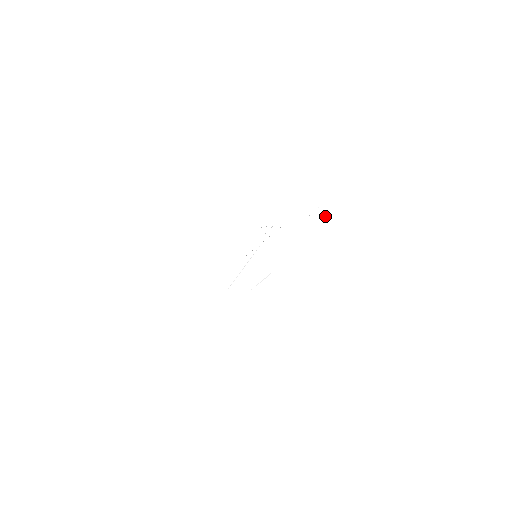
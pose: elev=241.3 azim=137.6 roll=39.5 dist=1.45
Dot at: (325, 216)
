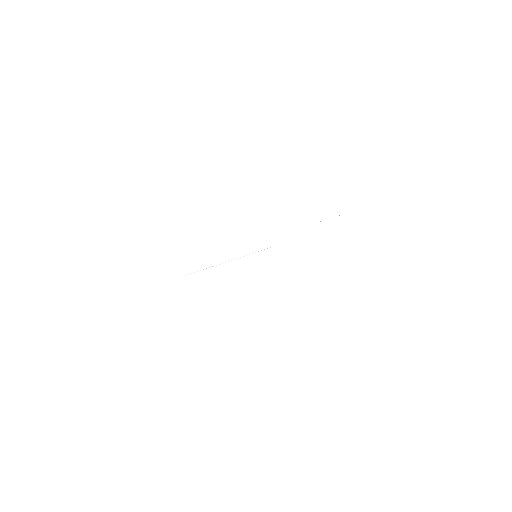
Dot at: occluded
